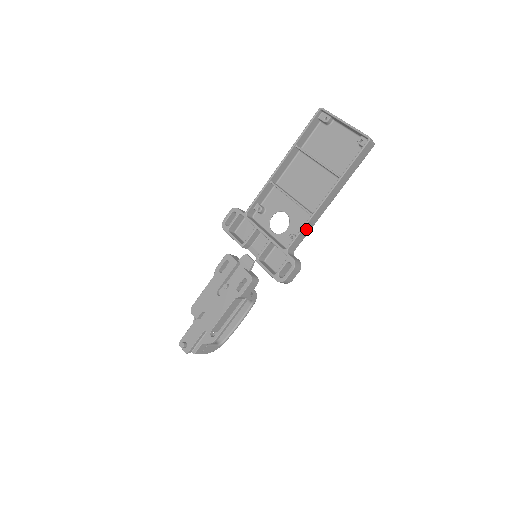
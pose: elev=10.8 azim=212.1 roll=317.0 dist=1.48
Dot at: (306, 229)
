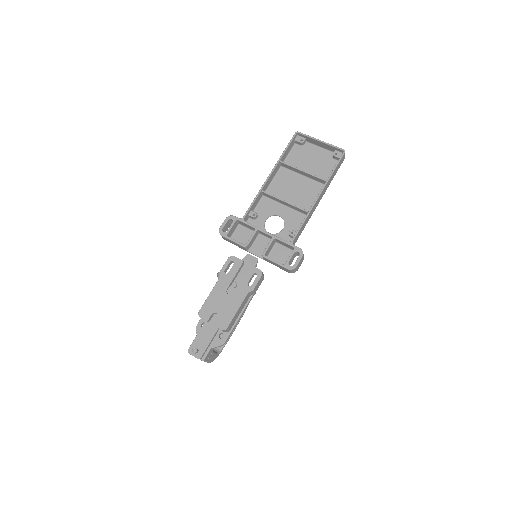
Dot at: (304, 224)
